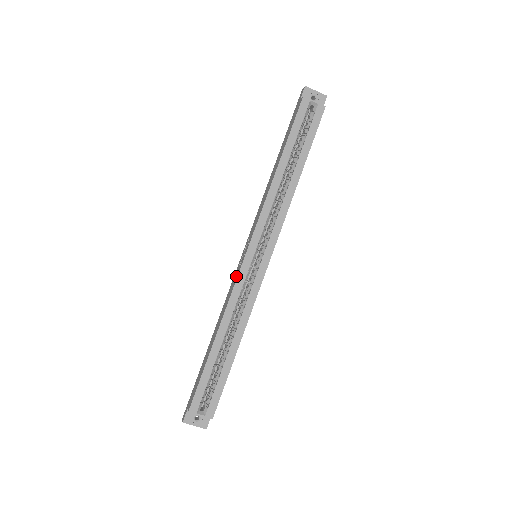
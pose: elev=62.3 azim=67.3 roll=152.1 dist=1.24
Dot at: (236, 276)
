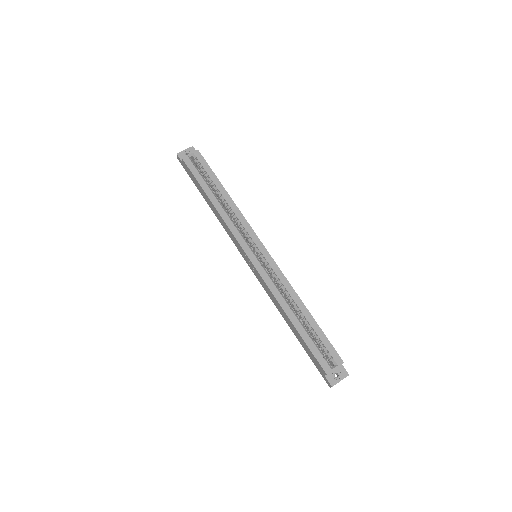
Dot at: (259, 276)
